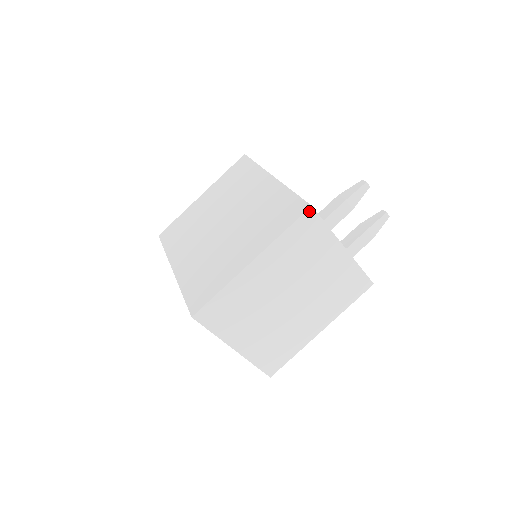
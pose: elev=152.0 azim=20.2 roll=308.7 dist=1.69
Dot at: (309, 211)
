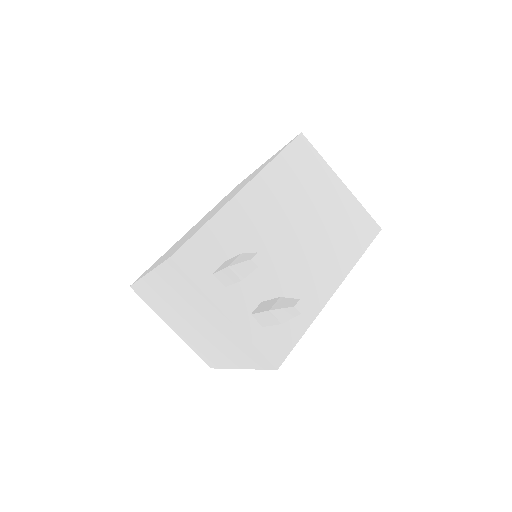
Dot at: (170, 260)
